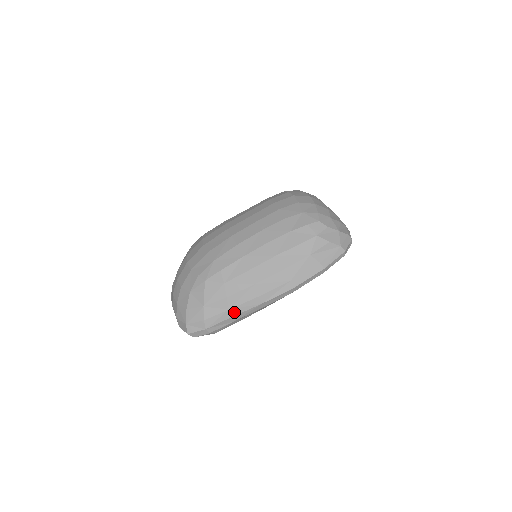
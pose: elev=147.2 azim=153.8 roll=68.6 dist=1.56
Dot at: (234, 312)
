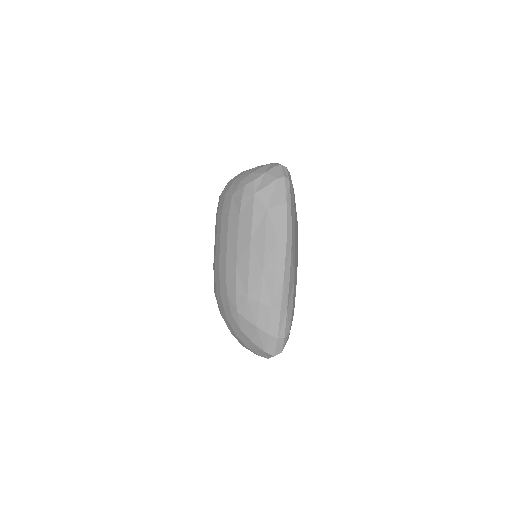
Dot at: (277, 305)
